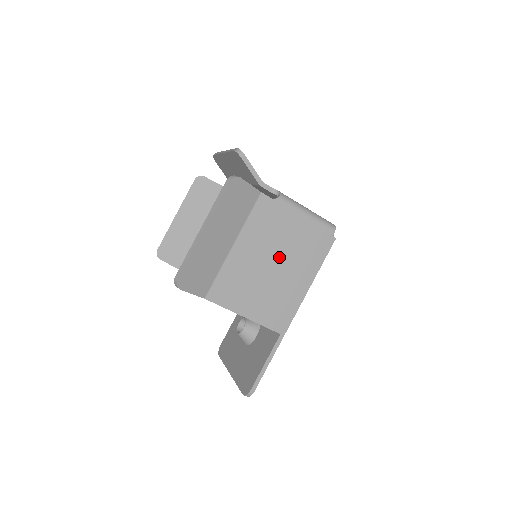
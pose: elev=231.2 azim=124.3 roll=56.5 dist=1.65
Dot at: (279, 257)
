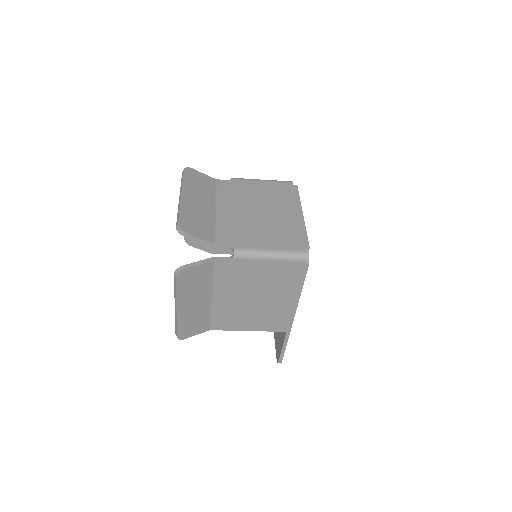
Dot at: (258, 293)
